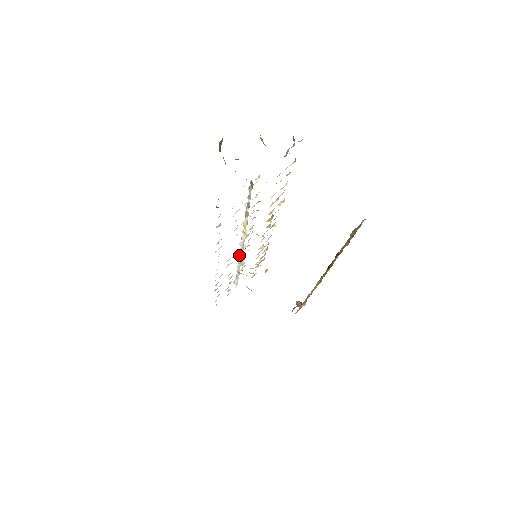
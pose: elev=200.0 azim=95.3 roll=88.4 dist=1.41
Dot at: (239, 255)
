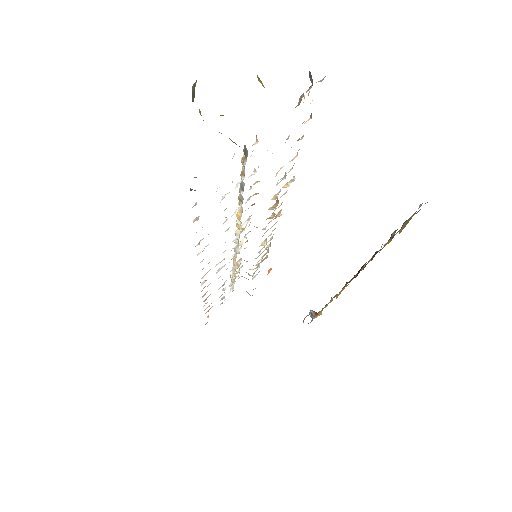
Dot at: (233, 255)
